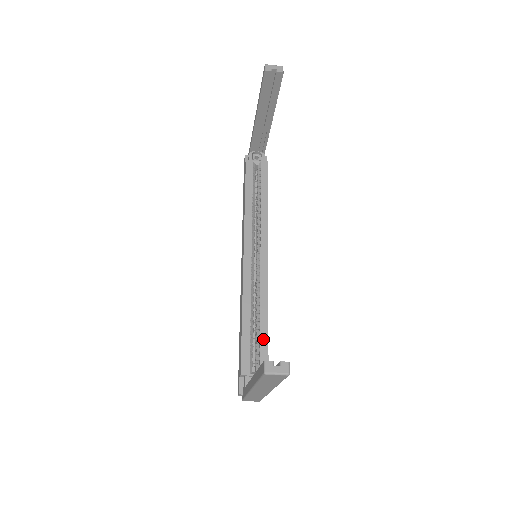
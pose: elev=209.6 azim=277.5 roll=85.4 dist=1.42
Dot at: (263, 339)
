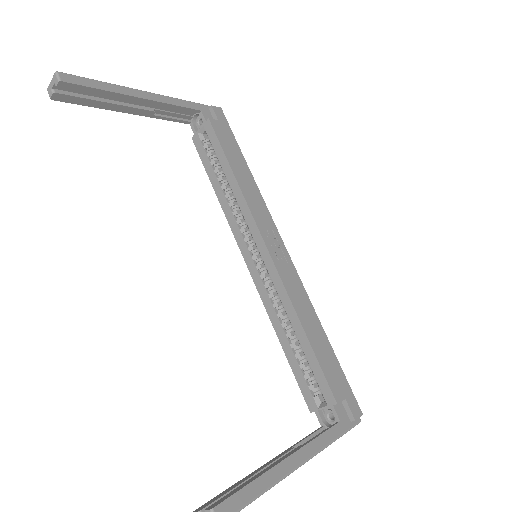
Dot at: (310, 359)
